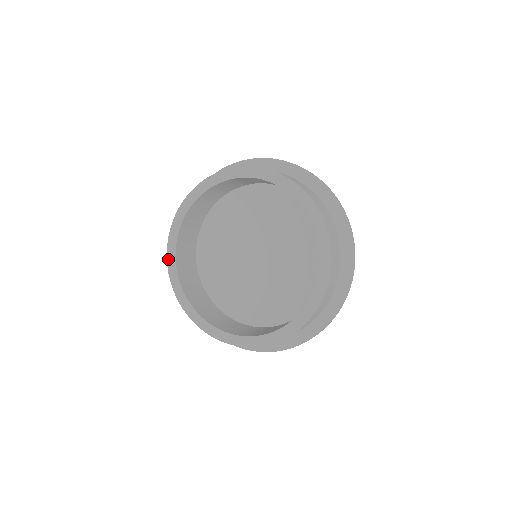
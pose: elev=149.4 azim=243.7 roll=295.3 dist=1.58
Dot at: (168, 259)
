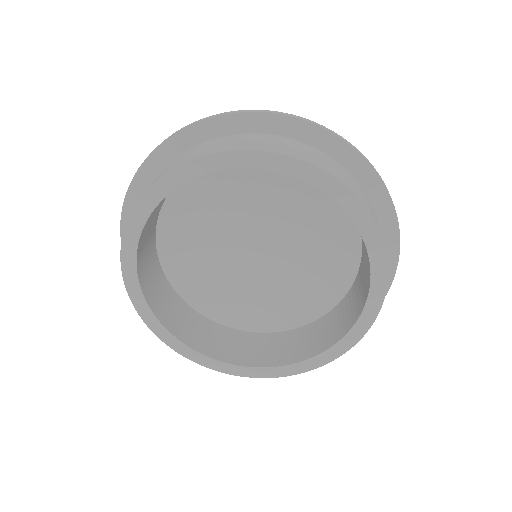
Dot at: (130, 294)
